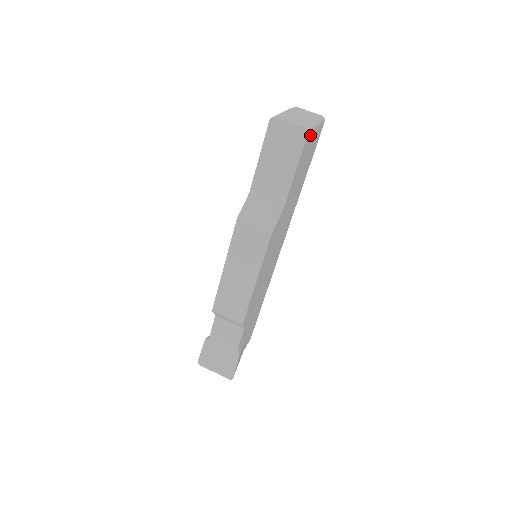
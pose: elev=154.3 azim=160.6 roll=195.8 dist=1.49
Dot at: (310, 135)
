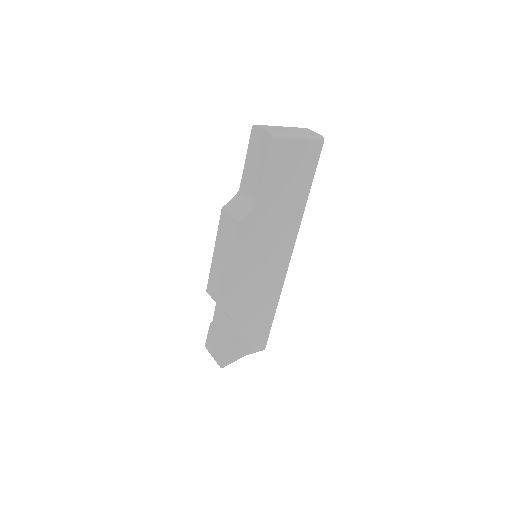
Dot at: (282, 142)
